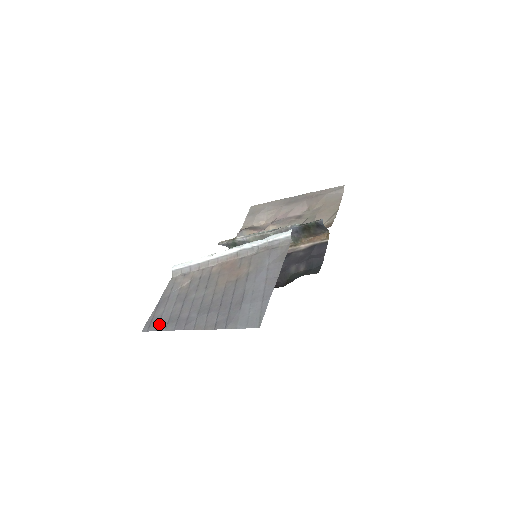
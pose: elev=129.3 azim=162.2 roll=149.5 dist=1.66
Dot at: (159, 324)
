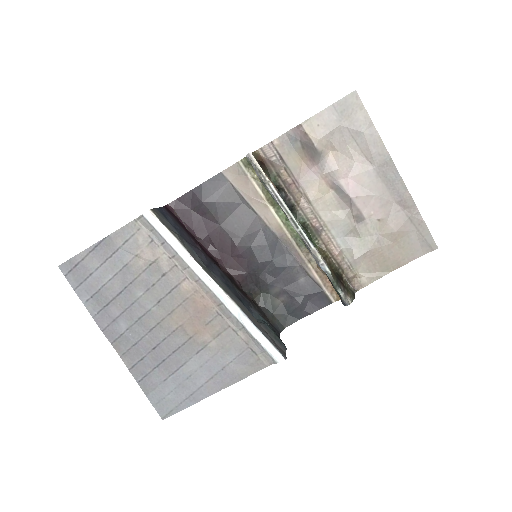
Dot at: (82, 285)
